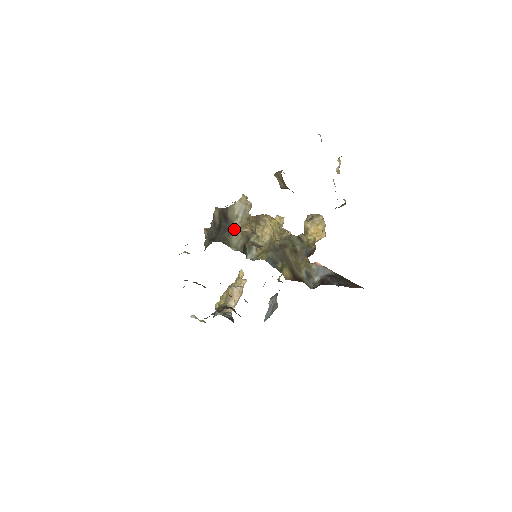
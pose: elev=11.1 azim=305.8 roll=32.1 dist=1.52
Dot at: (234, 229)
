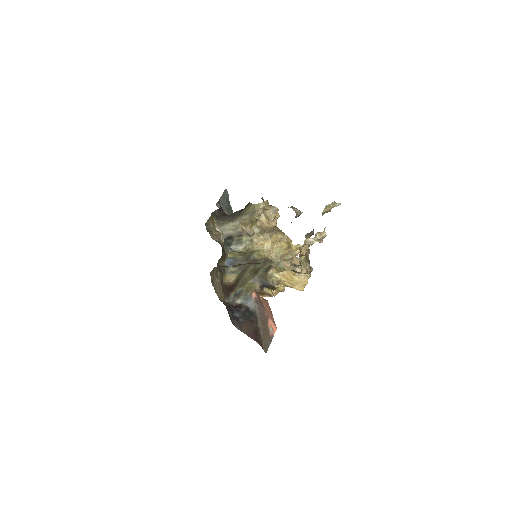
Dot at: (237, 220)
